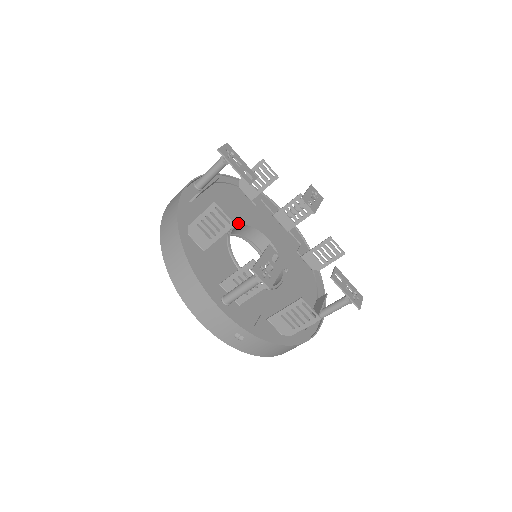
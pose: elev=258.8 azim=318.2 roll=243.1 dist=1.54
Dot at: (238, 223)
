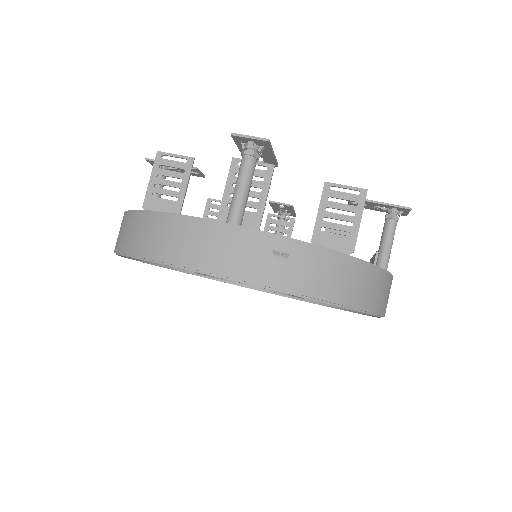
Dot at: occluded
